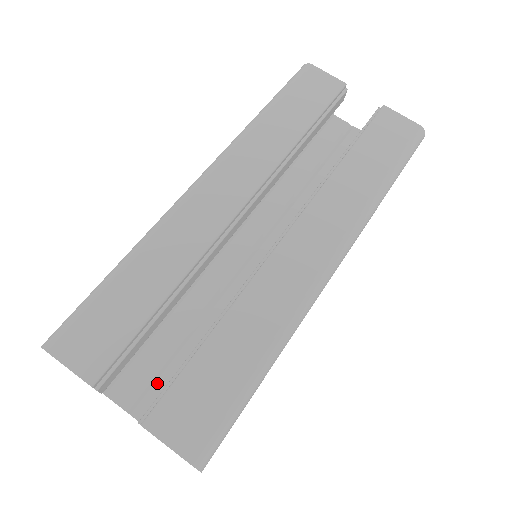
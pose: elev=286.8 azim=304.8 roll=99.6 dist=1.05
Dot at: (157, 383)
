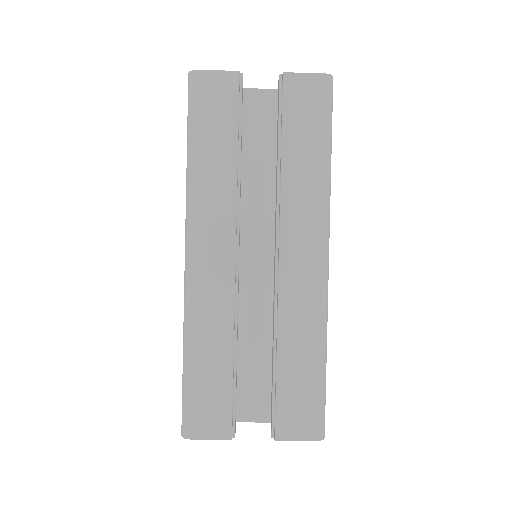
Dot at: (258, 395)
